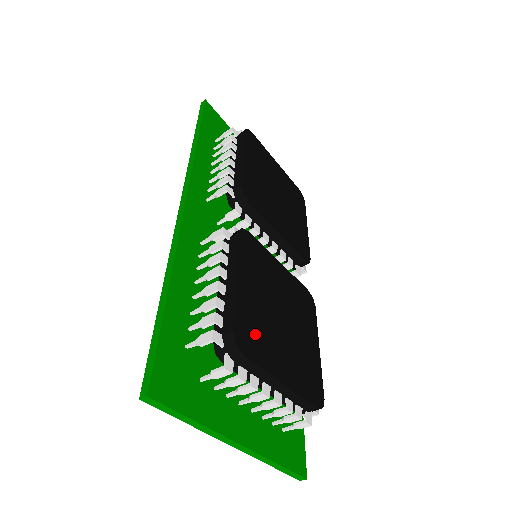
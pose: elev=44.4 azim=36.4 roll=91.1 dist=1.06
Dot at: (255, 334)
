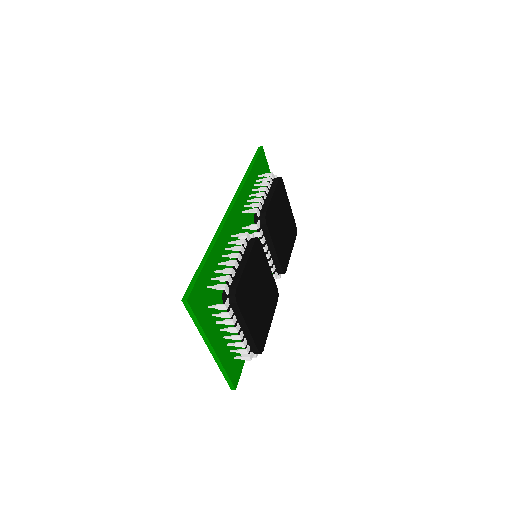
Dot at: (245, 296)
